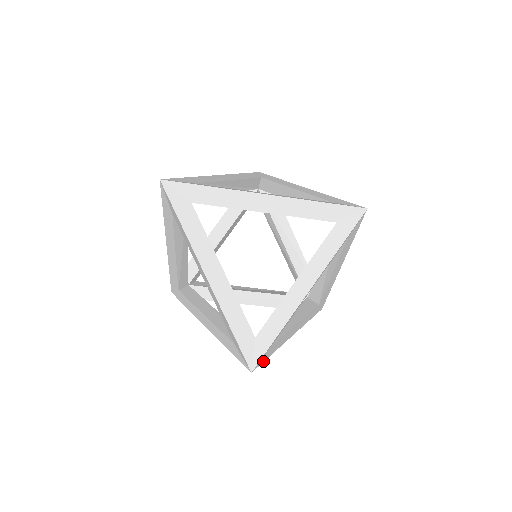
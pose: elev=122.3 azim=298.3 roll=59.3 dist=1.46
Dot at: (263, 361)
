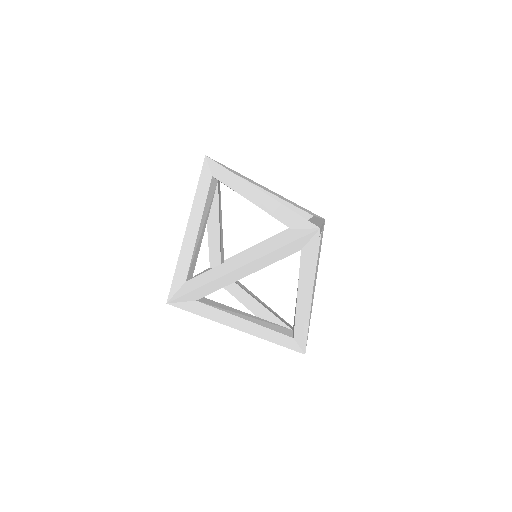
Dot at: (186, 309)
